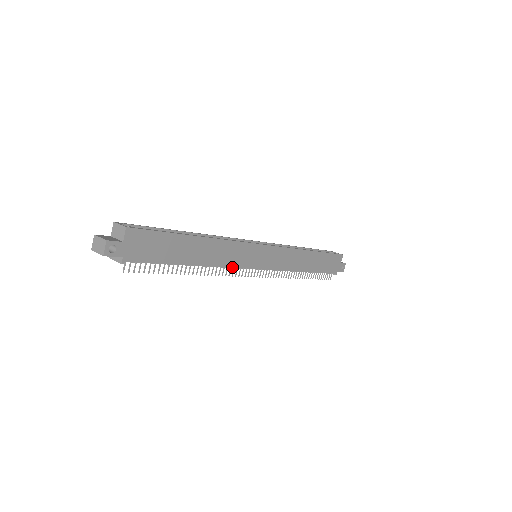
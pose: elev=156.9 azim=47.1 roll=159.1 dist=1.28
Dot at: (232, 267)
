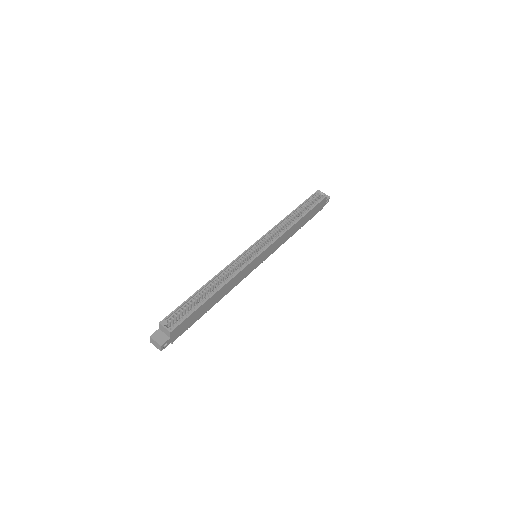
Dot at: occluded
